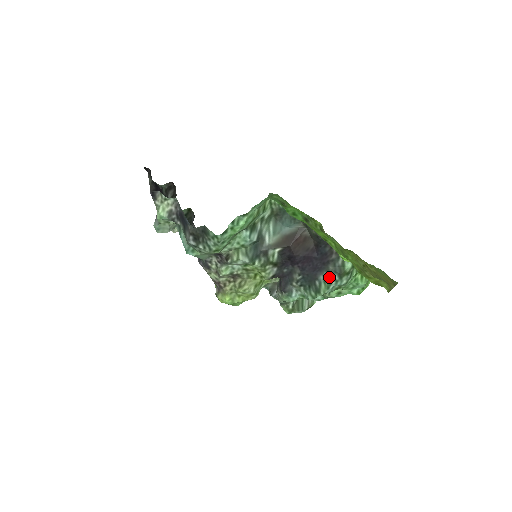
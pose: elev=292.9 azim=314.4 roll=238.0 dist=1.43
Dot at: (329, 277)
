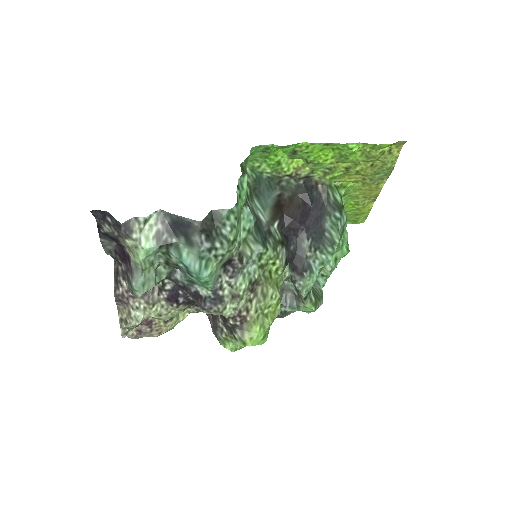
Dot at: (332, 220)
